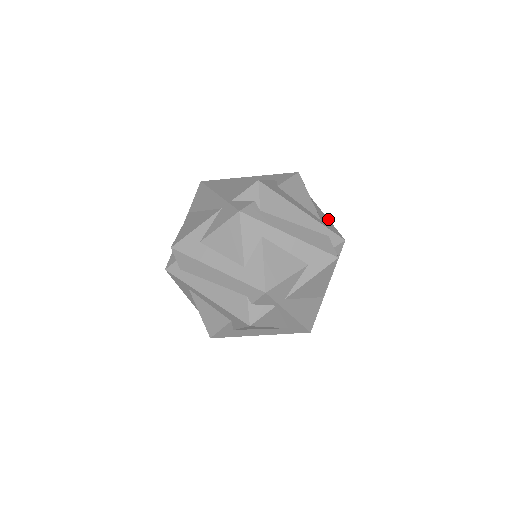
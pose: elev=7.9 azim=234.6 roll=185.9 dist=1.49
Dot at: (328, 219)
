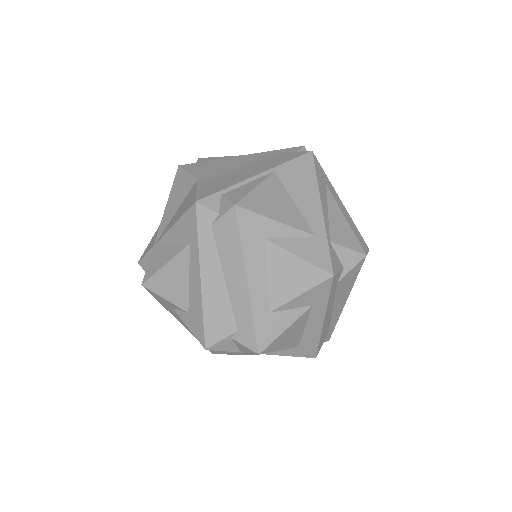
Dot at: occluded
